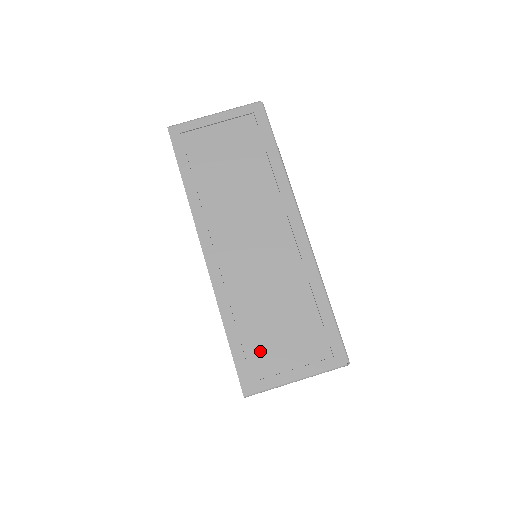
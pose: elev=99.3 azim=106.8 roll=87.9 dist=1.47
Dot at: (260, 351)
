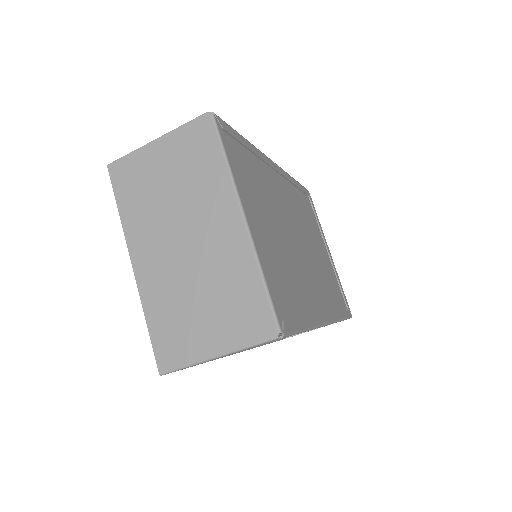
Dot at: occluded
